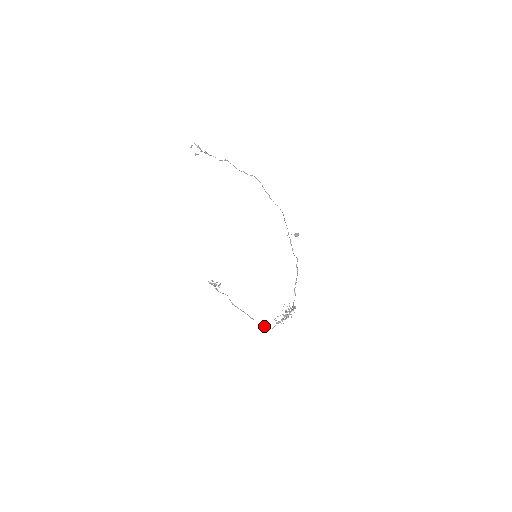
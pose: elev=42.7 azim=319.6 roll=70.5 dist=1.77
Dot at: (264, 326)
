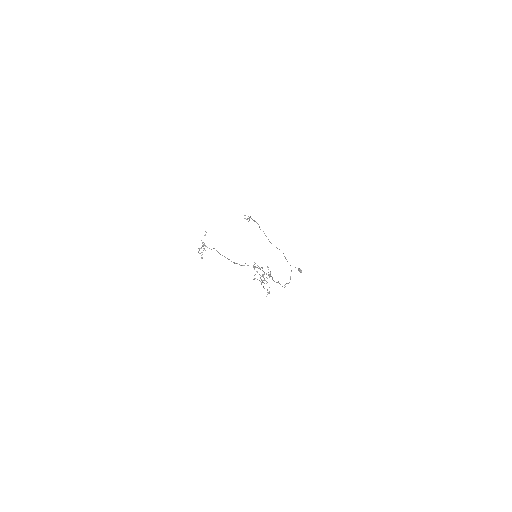
Dot at: occluded
